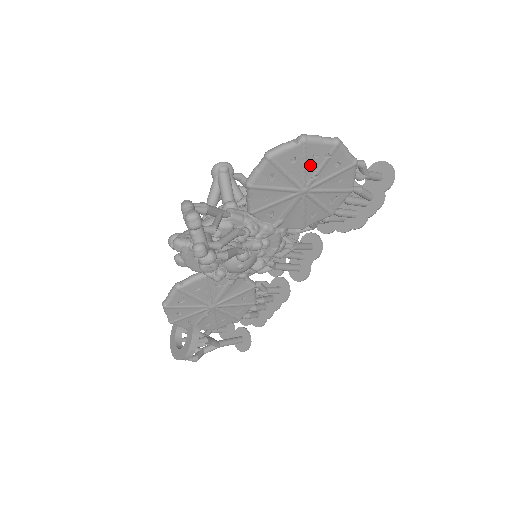
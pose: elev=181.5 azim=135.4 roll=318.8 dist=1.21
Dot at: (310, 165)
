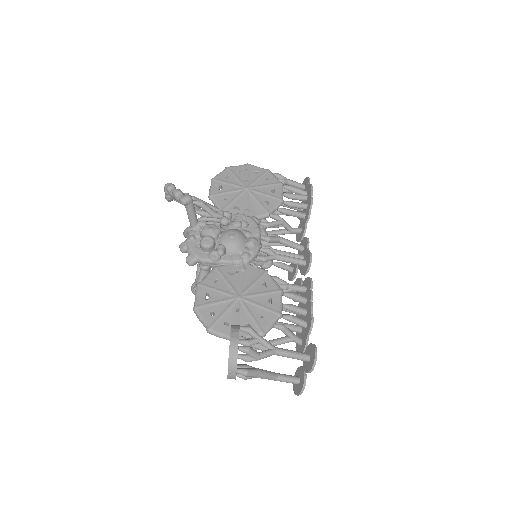
Dot at: (240, 176)
